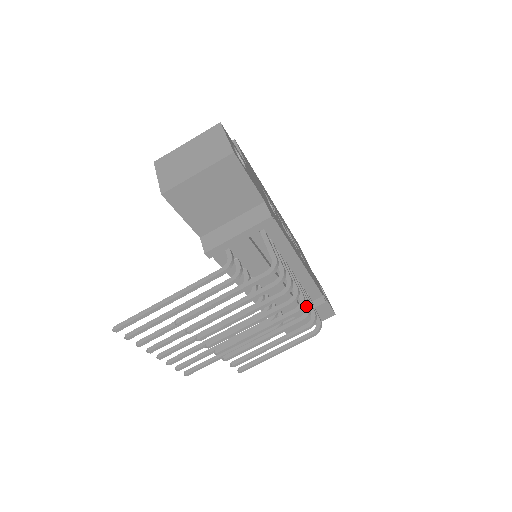
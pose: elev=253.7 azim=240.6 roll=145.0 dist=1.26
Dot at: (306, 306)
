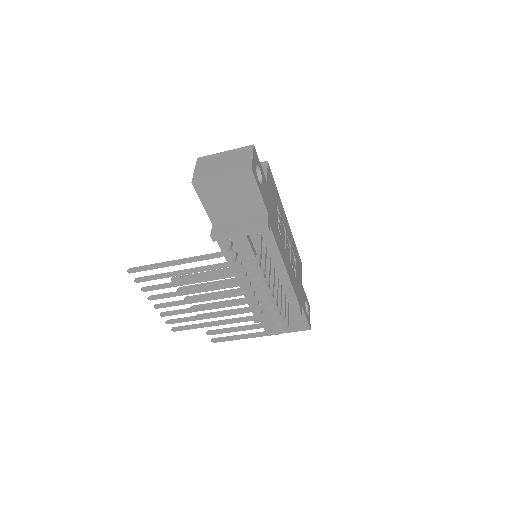
Dot at: (278, 307)
